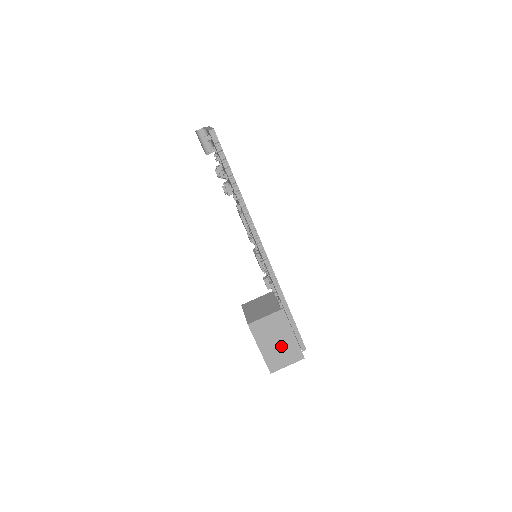
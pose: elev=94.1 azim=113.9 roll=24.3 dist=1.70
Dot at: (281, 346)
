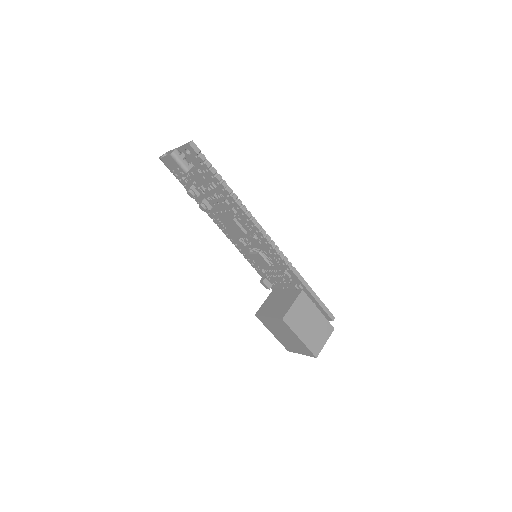
Dot at: (314, 327)
